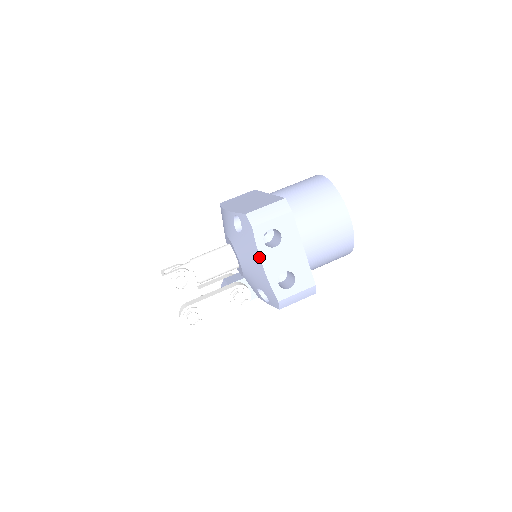
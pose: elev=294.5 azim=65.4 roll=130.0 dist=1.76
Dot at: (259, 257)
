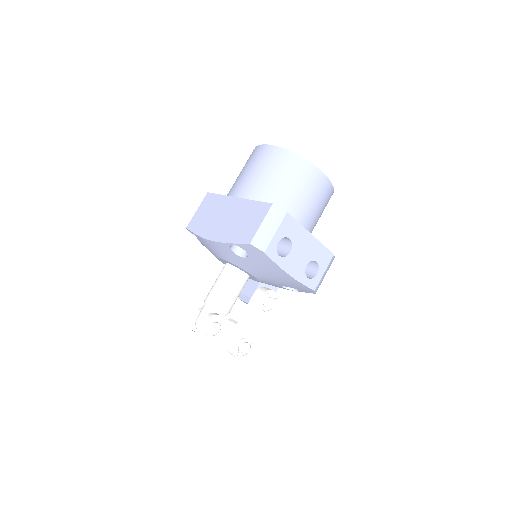
Dot at: (282, 271)
